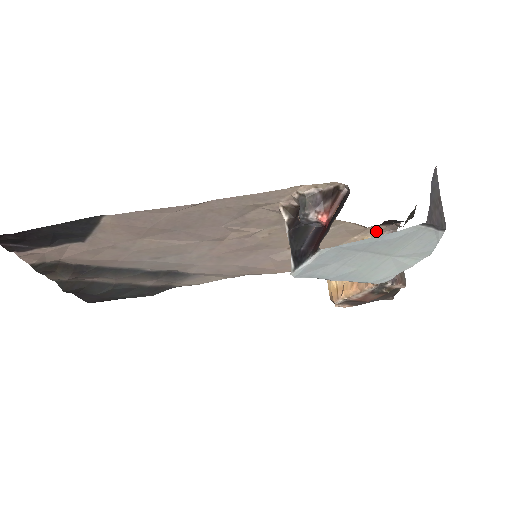
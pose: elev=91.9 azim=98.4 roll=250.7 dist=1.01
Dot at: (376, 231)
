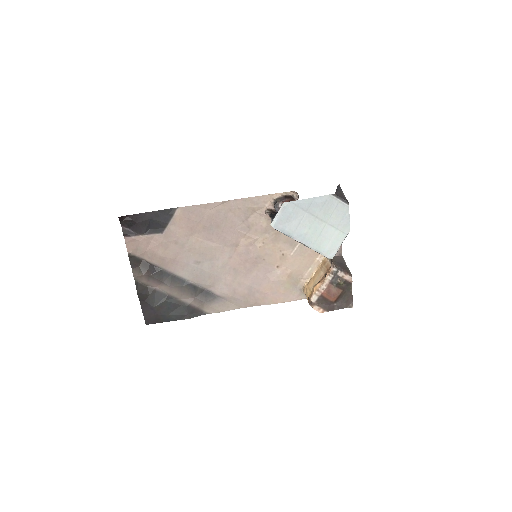
Dot at: occluded
